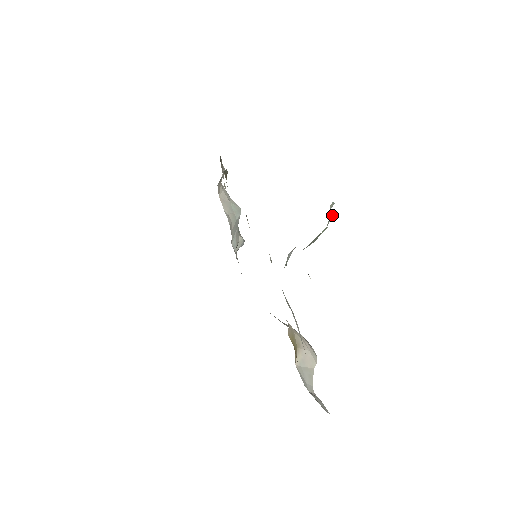
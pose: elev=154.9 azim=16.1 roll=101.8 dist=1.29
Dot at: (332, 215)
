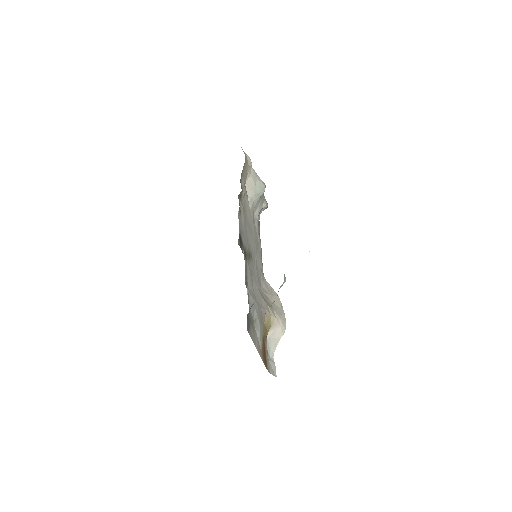
Dot at: occluded
